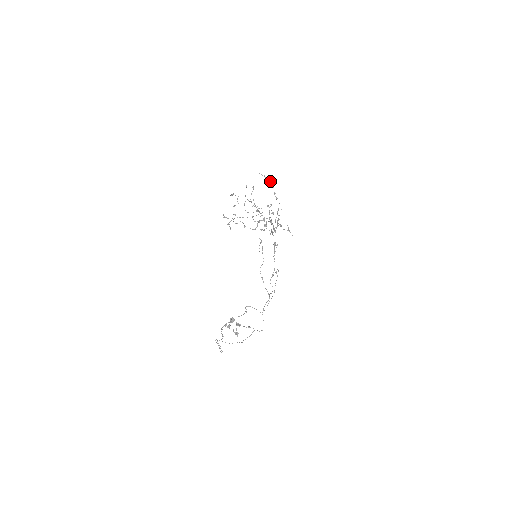
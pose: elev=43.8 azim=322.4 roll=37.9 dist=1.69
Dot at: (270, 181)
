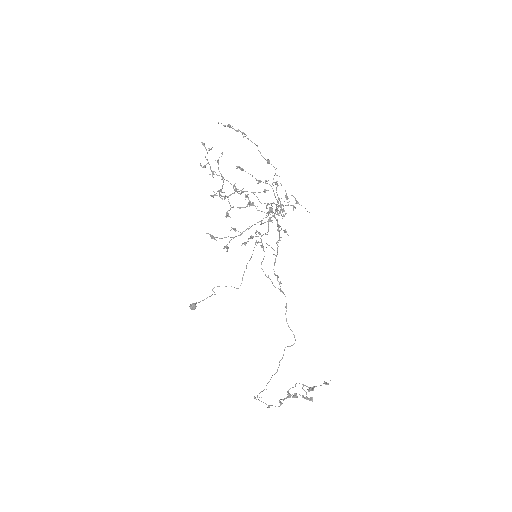
Dot at: (244, 133)
